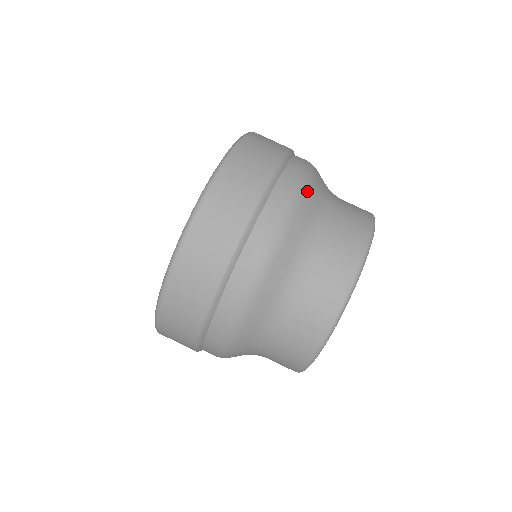
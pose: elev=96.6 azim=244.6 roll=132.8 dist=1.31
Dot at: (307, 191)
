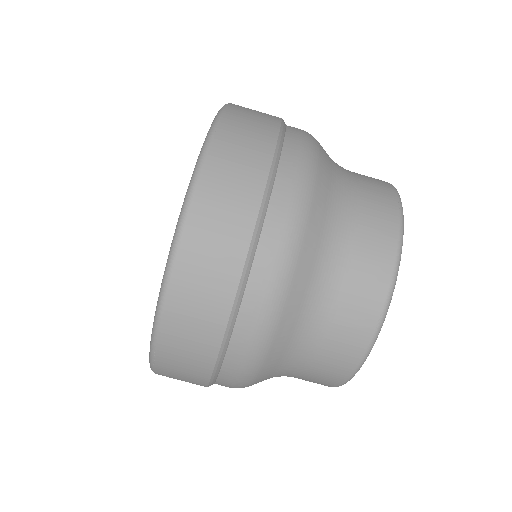
Dot at: (319, 155)
